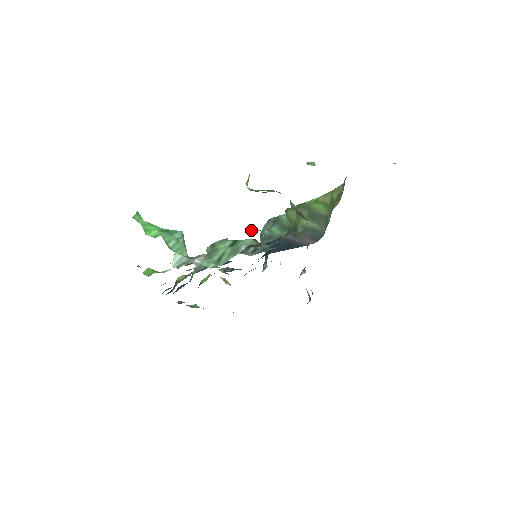
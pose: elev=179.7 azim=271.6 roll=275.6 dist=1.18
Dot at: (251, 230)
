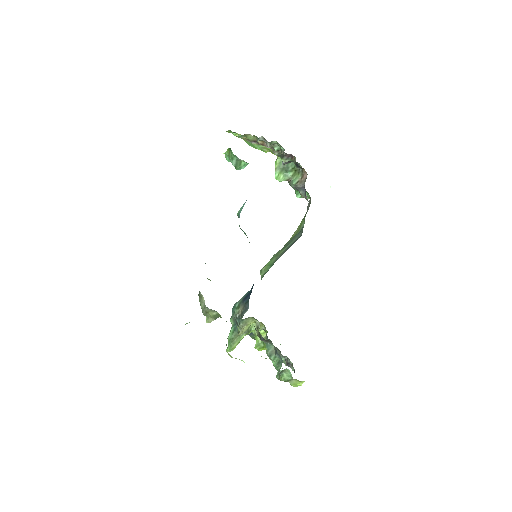
Dot at: occluded
